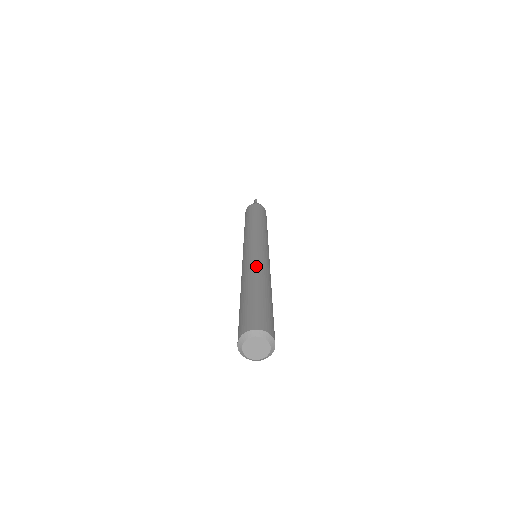
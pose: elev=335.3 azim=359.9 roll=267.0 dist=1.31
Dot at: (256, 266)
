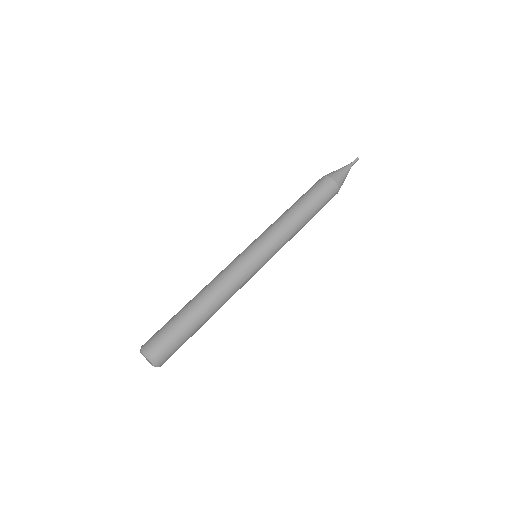
Dot at: (229, 290)
